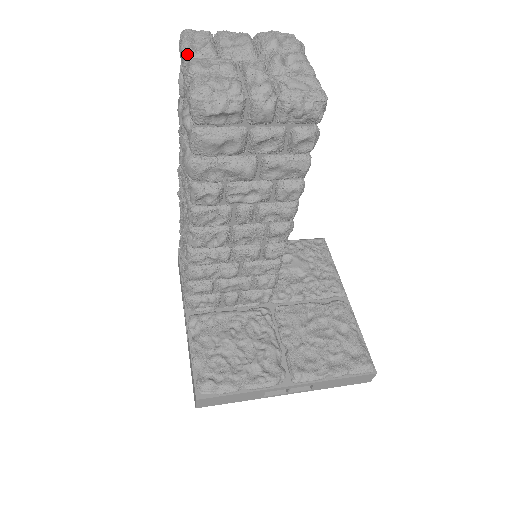
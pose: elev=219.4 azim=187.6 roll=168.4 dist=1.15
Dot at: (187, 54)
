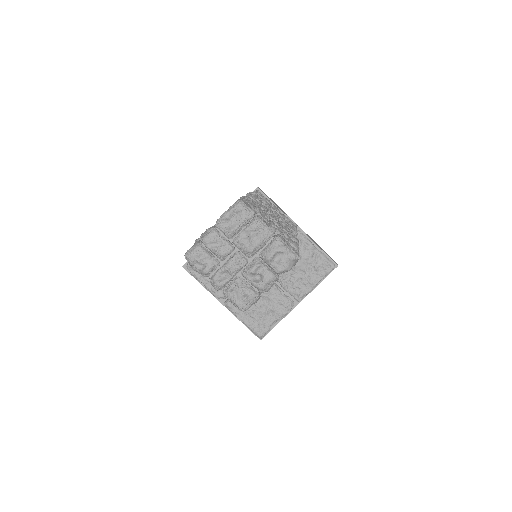
Dot at: (217, 224)
